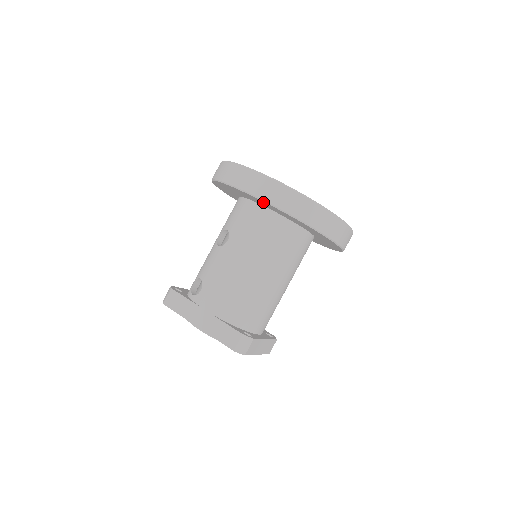
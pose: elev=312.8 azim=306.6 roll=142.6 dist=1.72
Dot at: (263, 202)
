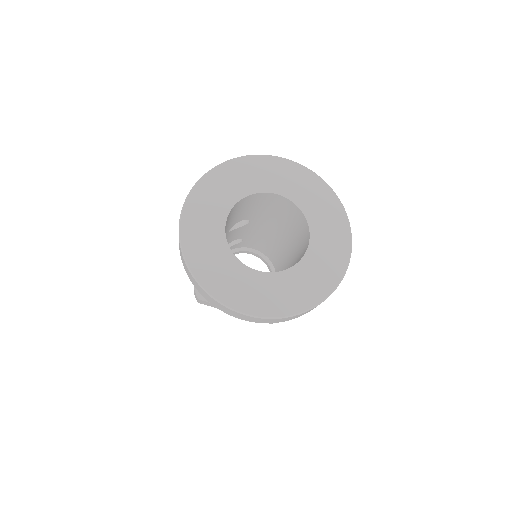
Dot at: occluded
